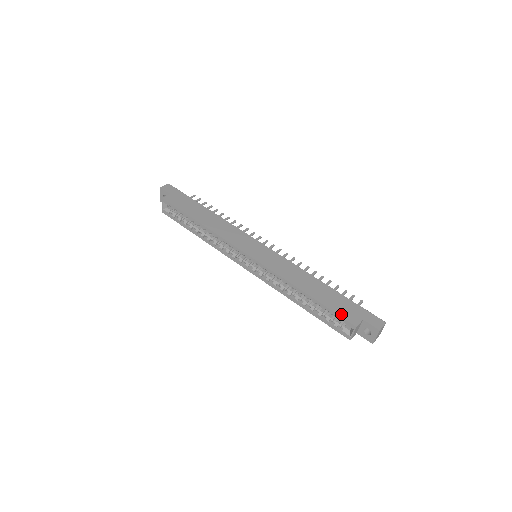
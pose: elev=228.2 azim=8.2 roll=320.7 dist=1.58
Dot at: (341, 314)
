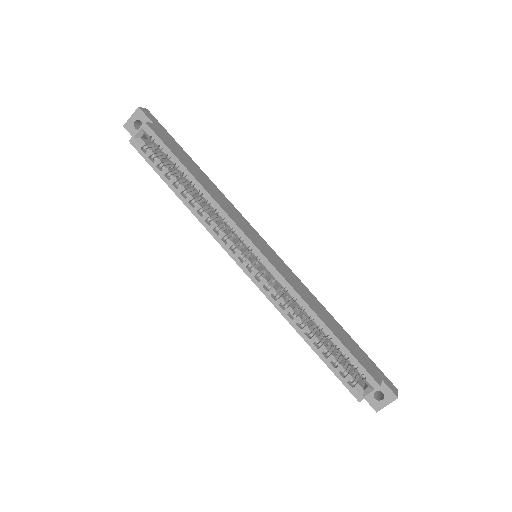
Dot at: (364, 366)
